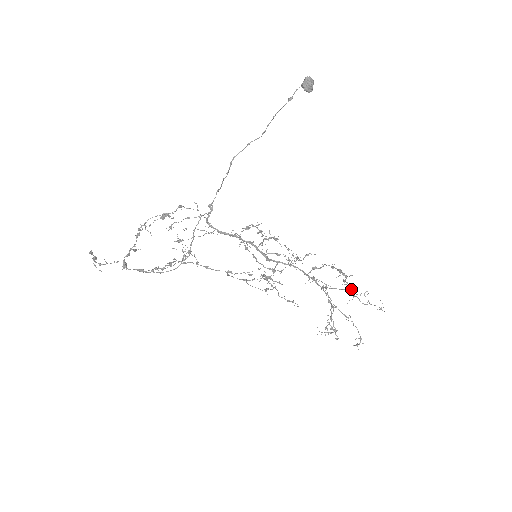
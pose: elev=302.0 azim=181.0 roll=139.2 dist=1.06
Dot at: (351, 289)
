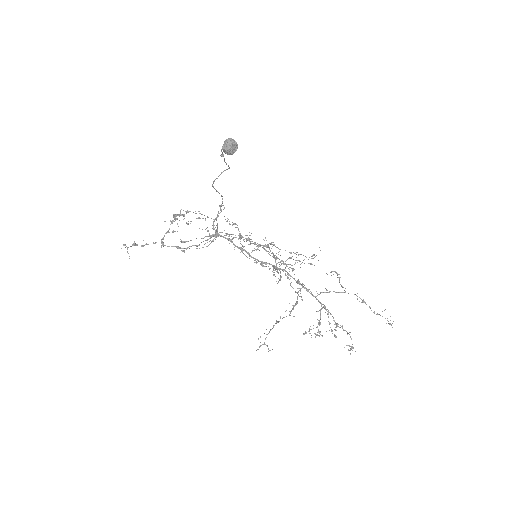
Dot at: (265, 338)
